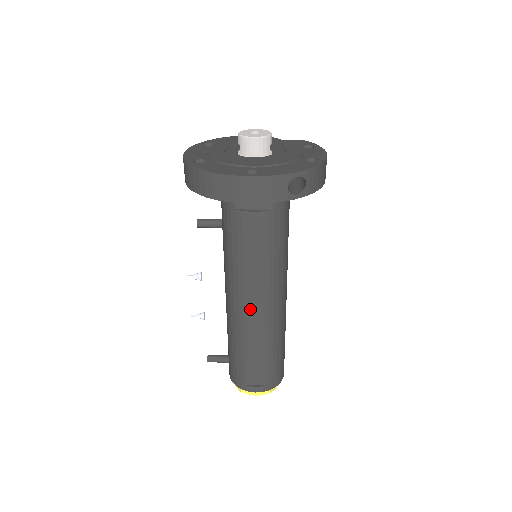
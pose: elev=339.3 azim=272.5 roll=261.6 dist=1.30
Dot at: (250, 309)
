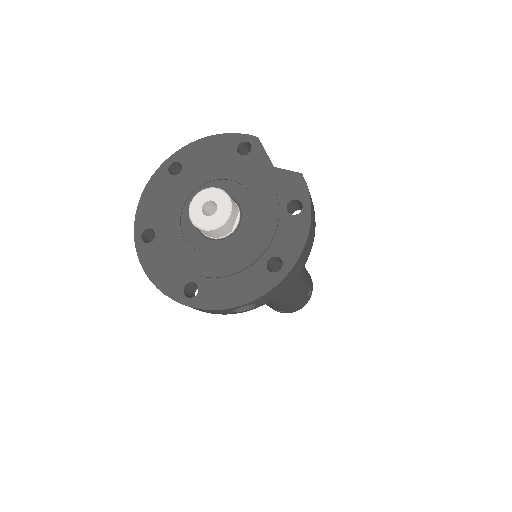
Dot at: occluded
